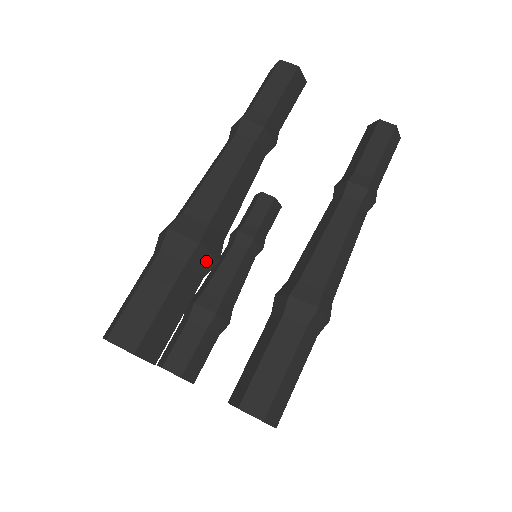
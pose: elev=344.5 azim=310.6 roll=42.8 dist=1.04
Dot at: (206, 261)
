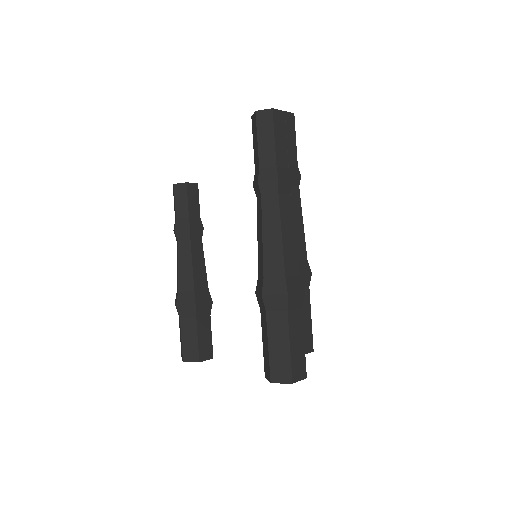
Dot at: occluded
